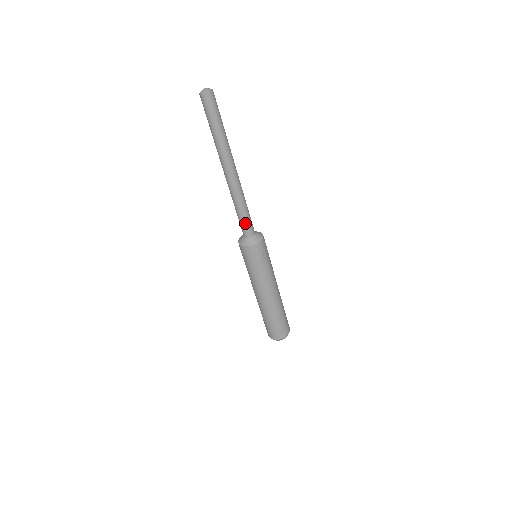
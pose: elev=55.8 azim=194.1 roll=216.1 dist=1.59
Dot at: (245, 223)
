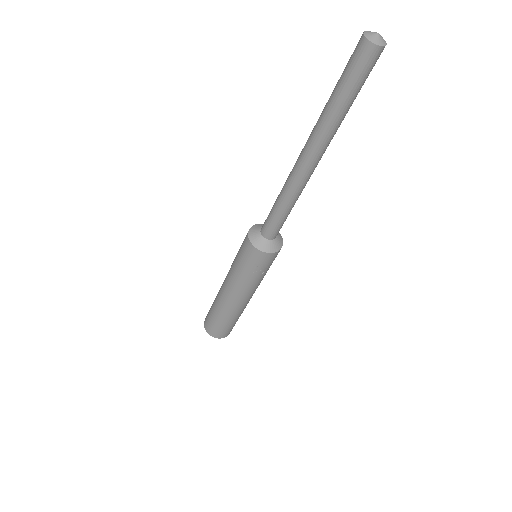
Dot at: (274, 223)
